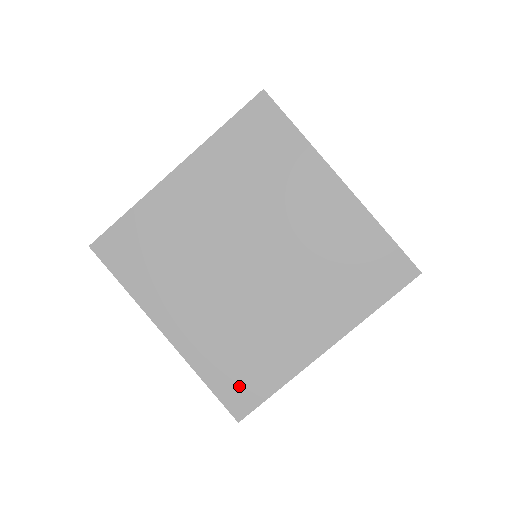
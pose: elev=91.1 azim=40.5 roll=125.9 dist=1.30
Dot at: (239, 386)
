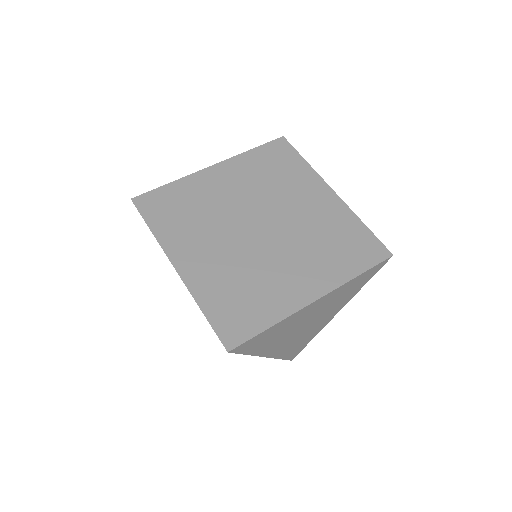
Dot at: (234, 319)
